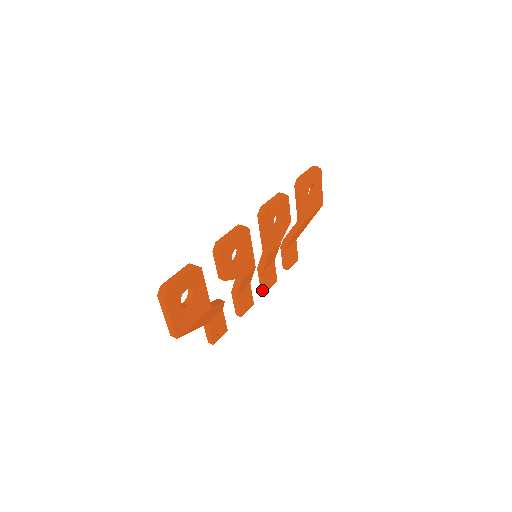
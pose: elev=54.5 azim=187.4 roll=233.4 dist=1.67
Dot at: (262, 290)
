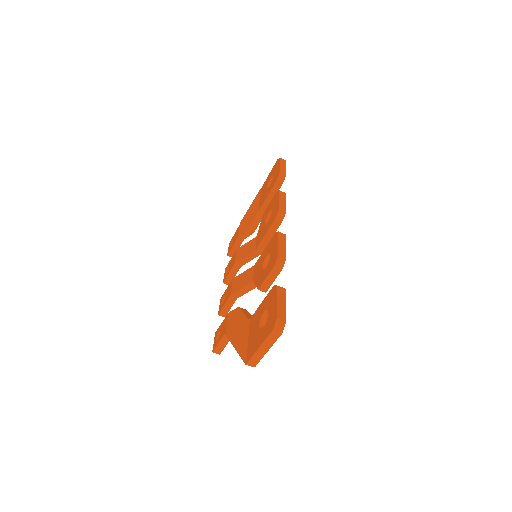
Dot at: (225, 283)
